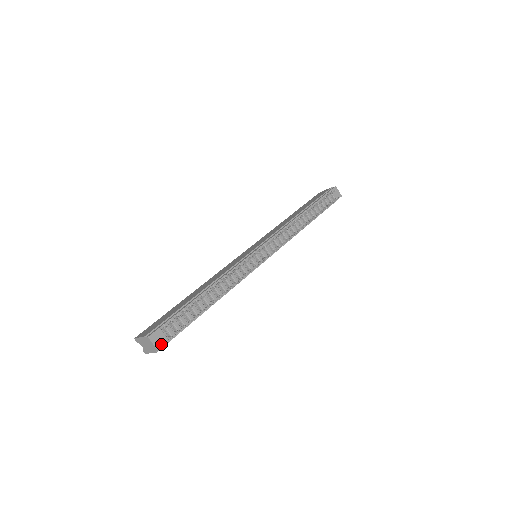
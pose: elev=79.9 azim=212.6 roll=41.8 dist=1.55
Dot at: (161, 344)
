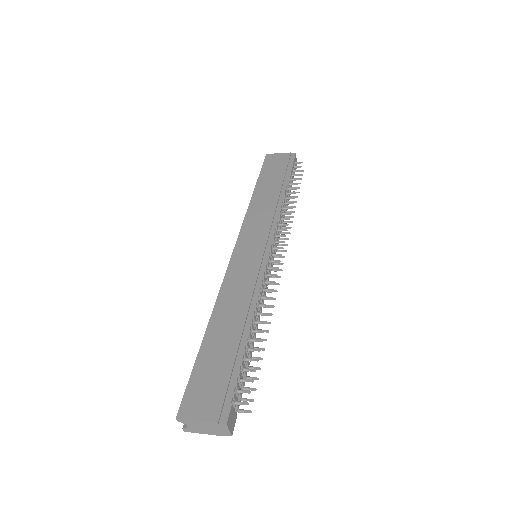
Dot at: (233, 425)
